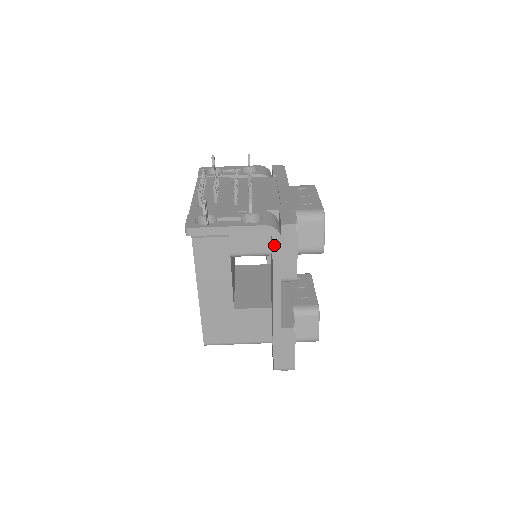
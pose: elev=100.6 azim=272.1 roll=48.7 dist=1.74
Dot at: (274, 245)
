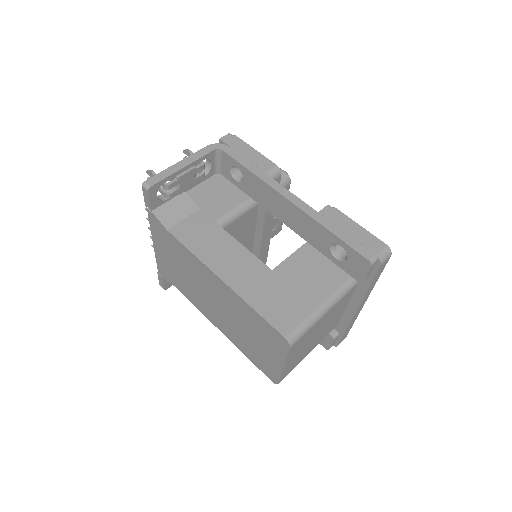
Dot at: (229, 154)
